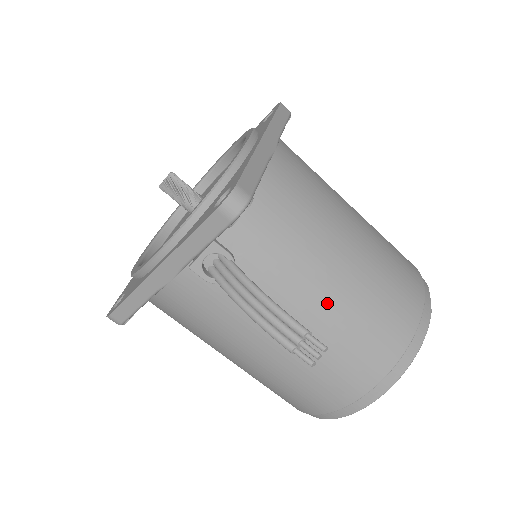
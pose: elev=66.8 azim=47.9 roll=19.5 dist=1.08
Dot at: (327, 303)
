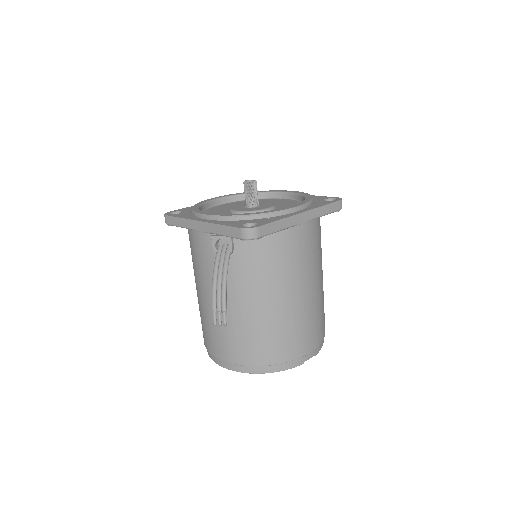
Dot at: (254, 310)
